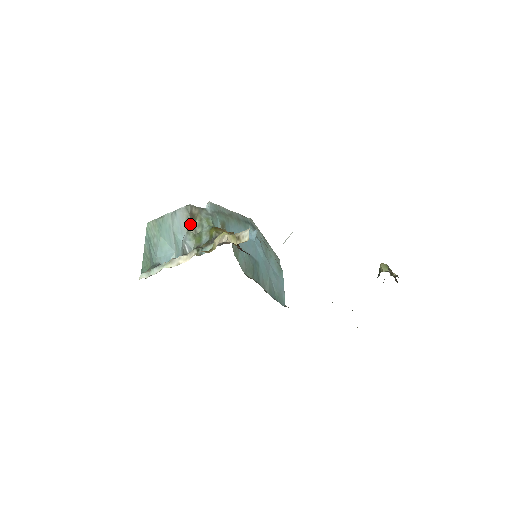
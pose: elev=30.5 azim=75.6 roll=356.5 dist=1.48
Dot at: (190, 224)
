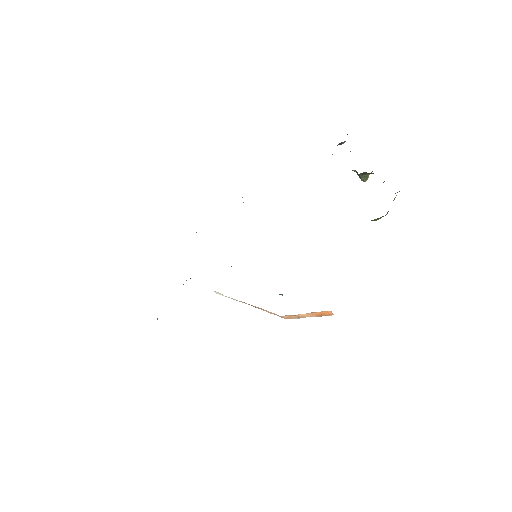
Dot at: occluded
